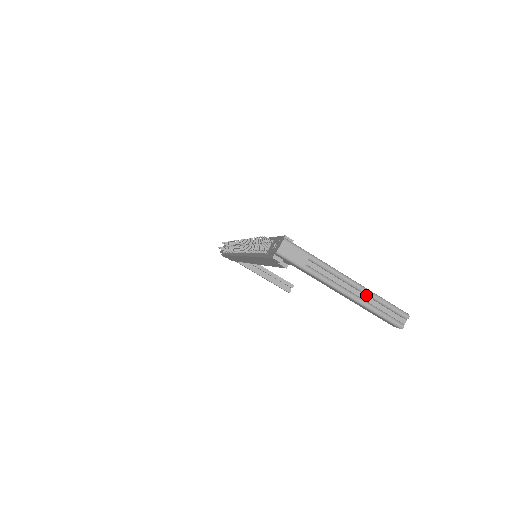
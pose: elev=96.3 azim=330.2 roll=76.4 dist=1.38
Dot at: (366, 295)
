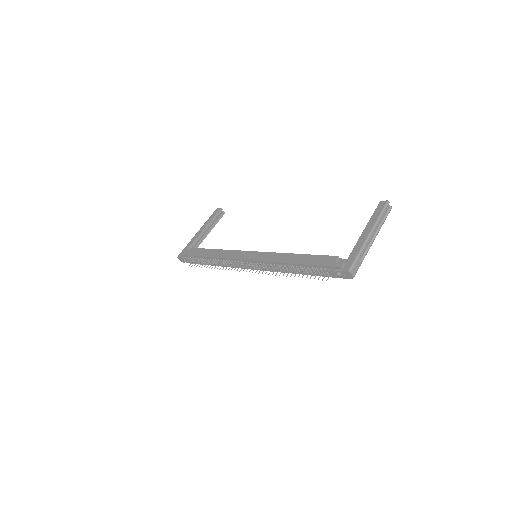
Dot at: (376, 225)
